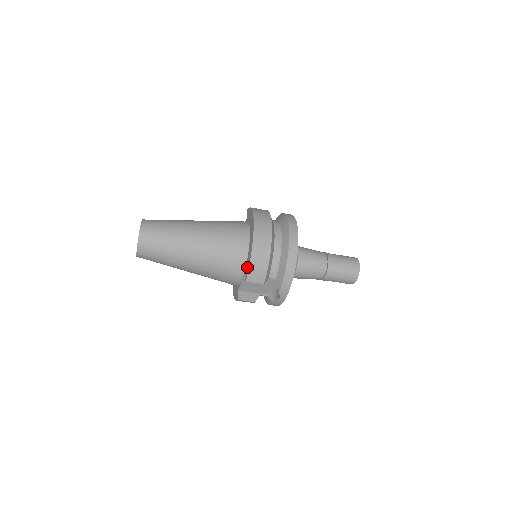
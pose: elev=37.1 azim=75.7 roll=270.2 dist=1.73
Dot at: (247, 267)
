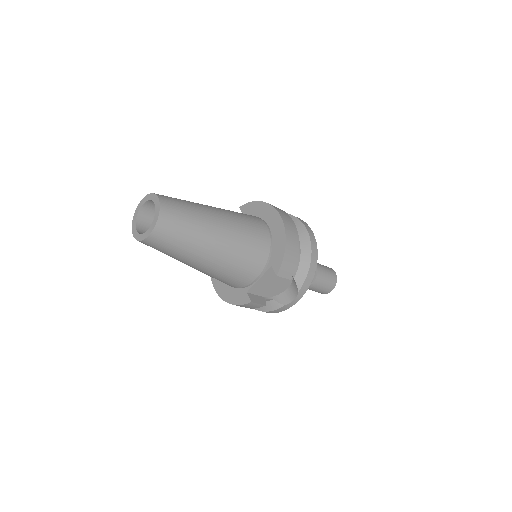
Dot at: (277, 259)
